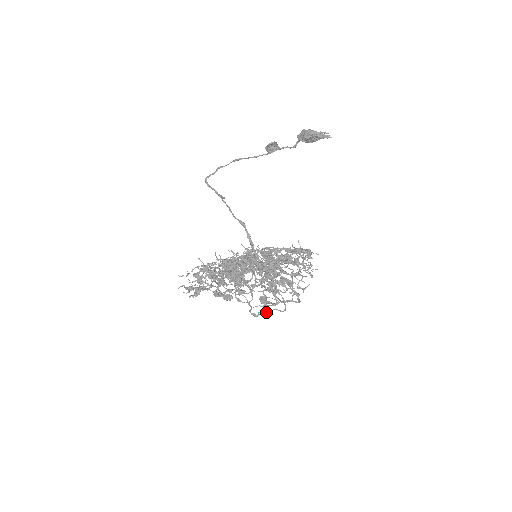
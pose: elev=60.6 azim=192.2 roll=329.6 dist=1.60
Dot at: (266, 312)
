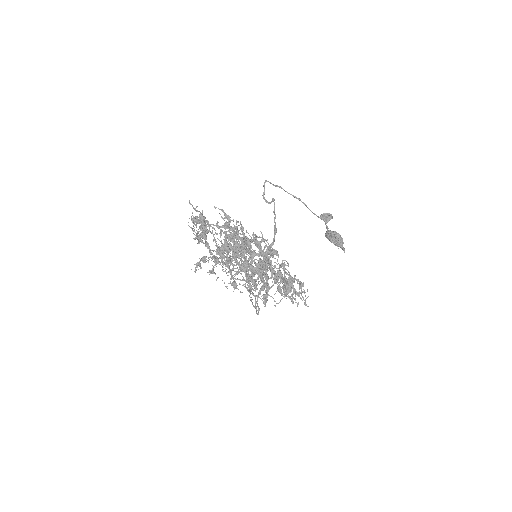
Dot at: (252, 294)
